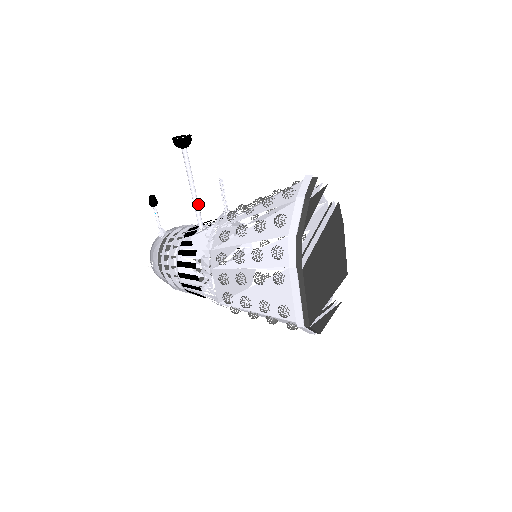
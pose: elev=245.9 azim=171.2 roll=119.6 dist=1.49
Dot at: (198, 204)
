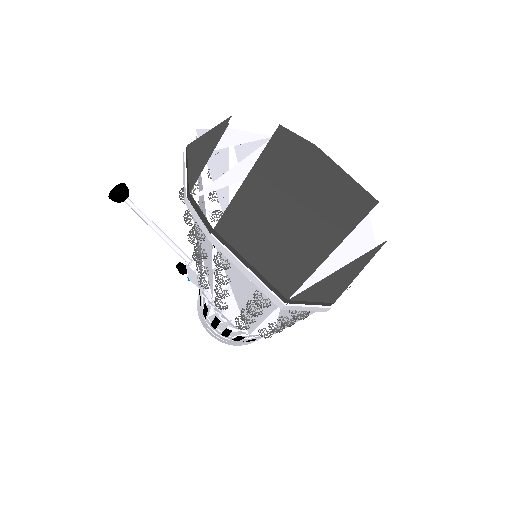
Dot at: (171, 241)
